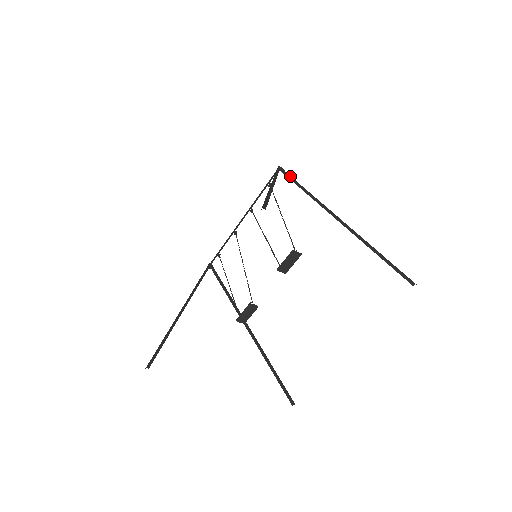
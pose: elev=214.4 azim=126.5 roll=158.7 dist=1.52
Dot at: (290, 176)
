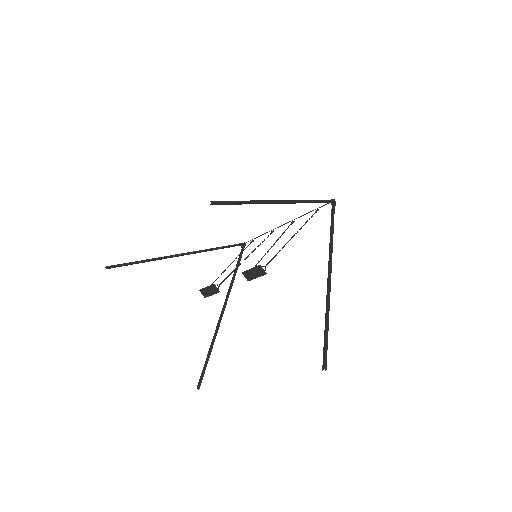
Dot at: (333, 213)
